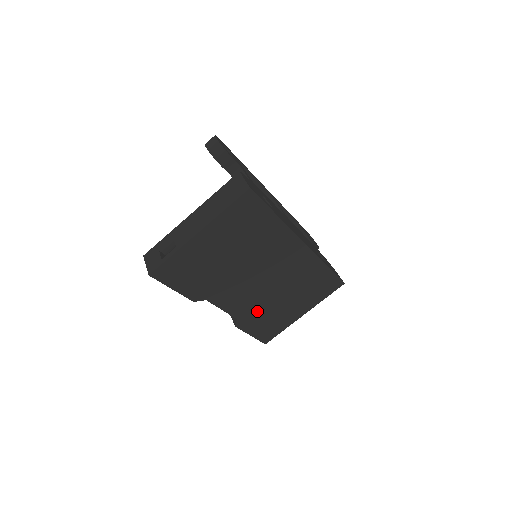
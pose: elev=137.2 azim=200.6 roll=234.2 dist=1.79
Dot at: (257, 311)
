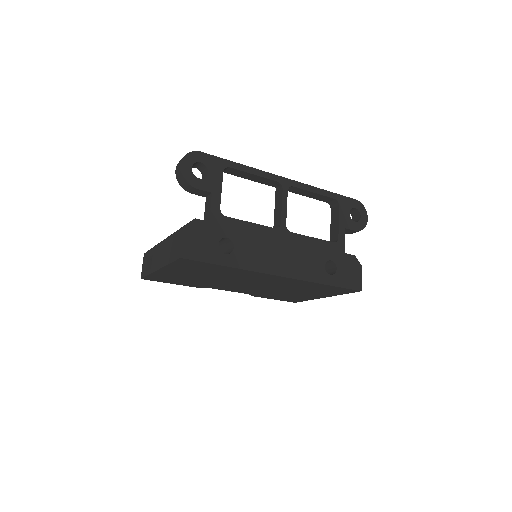
Dot at: (266, 293)
